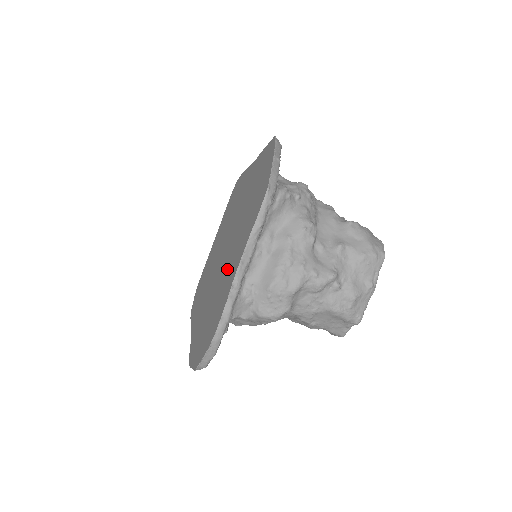
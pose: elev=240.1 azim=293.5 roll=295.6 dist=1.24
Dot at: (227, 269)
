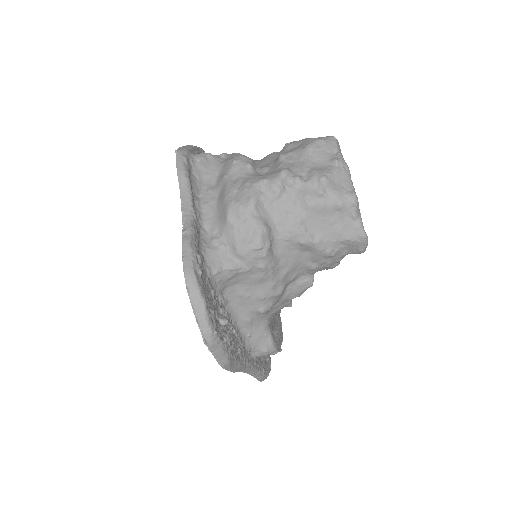
Dot at: occluded
